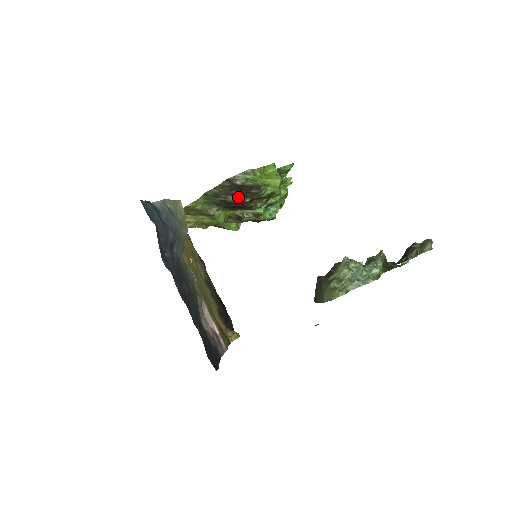
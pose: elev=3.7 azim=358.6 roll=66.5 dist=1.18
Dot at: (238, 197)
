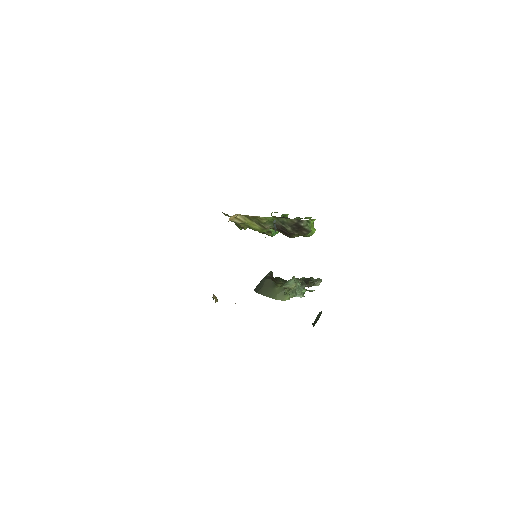
Dot at: (293, 230)
